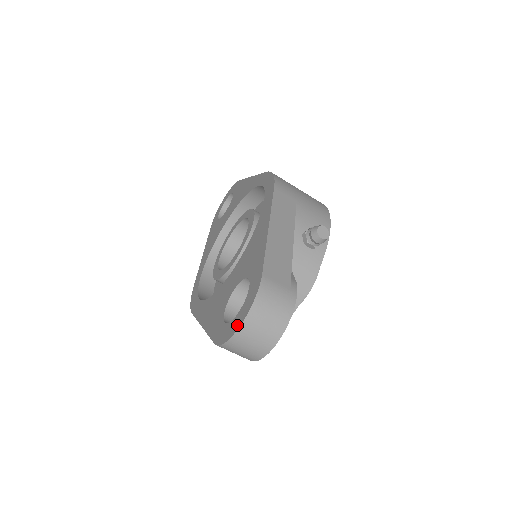
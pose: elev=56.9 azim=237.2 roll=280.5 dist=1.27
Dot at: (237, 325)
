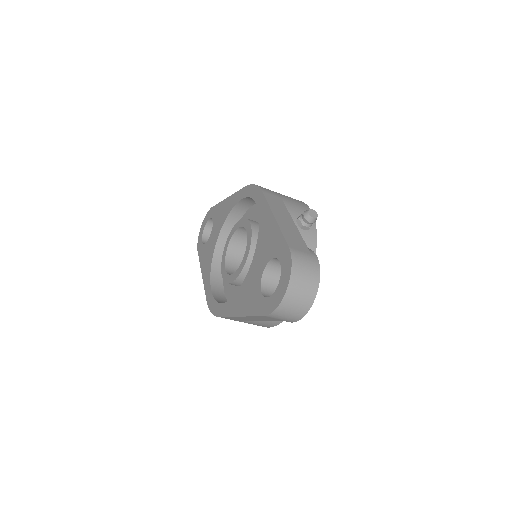
Dot at: (283, 290)
